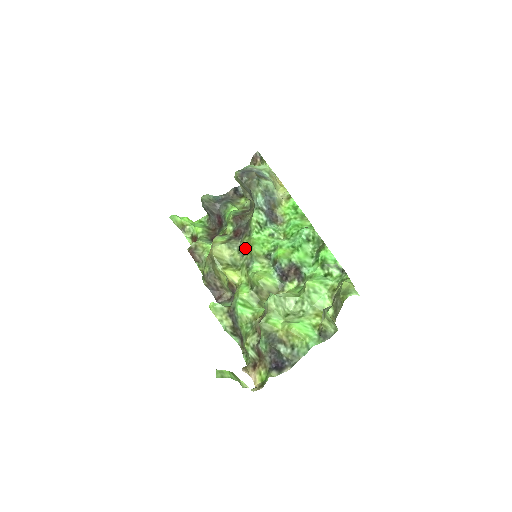
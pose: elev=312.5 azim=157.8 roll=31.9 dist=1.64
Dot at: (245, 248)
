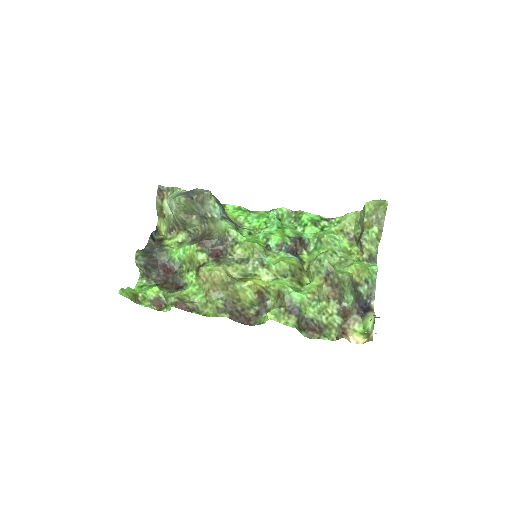
Dot at: (242, 256)
